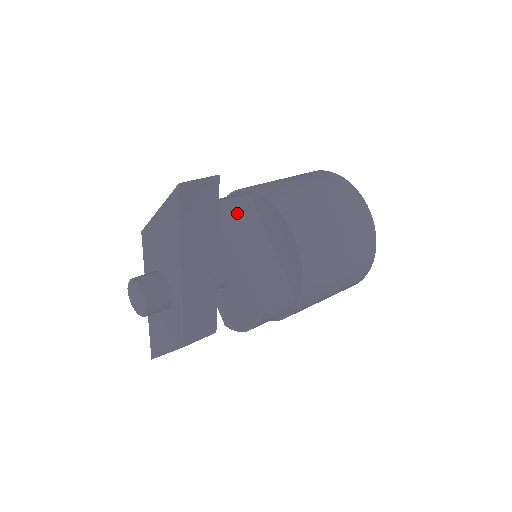
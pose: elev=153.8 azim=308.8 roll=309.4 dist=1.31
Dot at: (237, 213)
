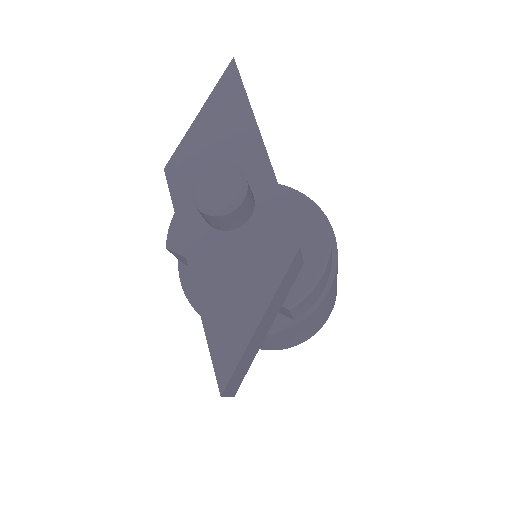
Dot at: occluded
